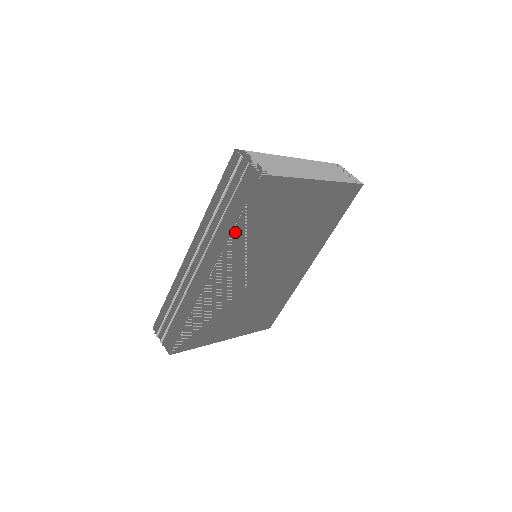
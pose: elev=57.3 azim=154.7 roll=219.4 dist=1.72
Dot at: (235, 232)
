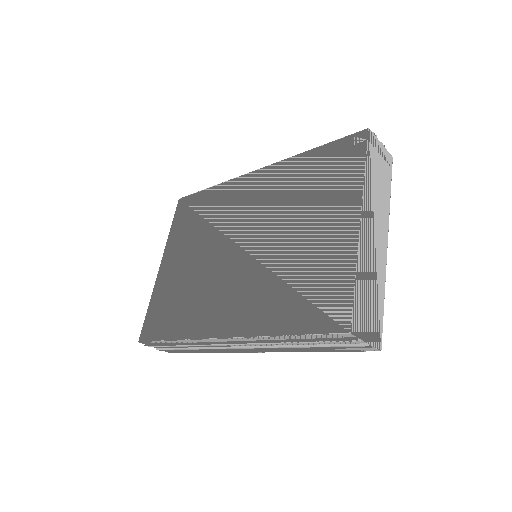
Dot at: occluded
